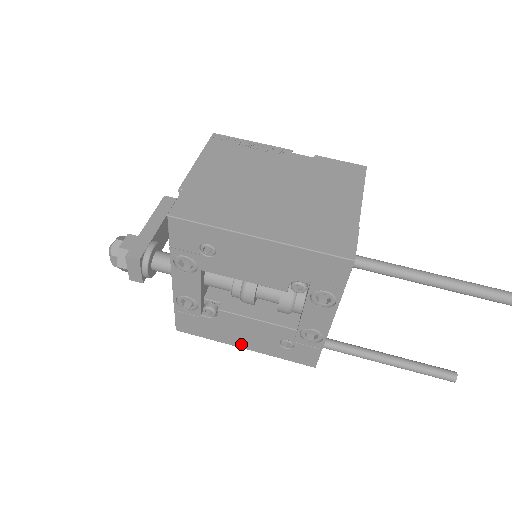
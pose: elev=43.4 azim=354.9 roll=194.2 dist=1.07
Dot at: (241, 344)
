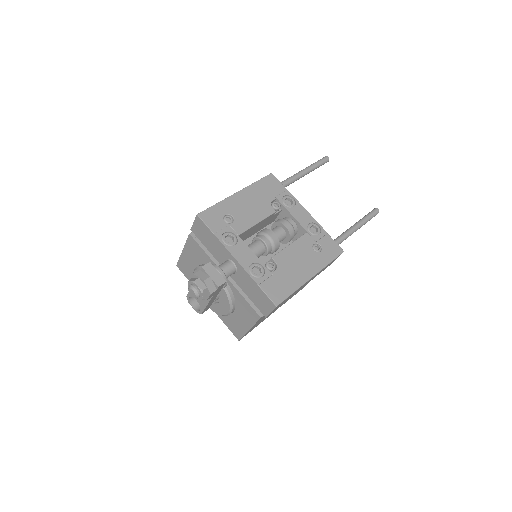
Dot at: (307, 275)
